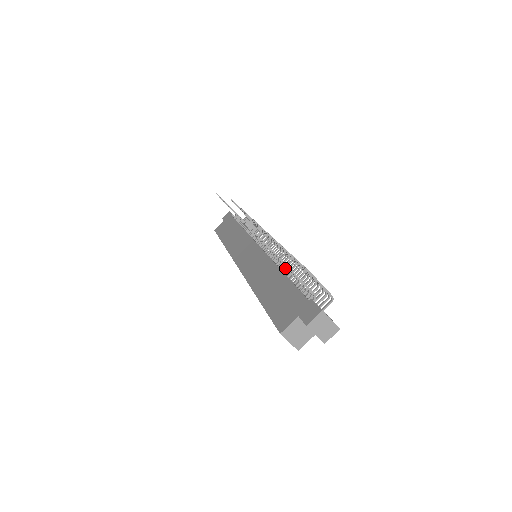
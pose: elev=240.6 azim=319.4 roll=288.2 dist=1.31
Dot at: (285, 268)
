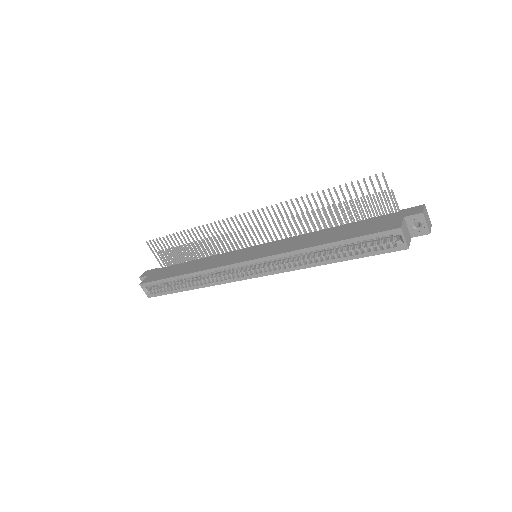
Dot at: occluded
